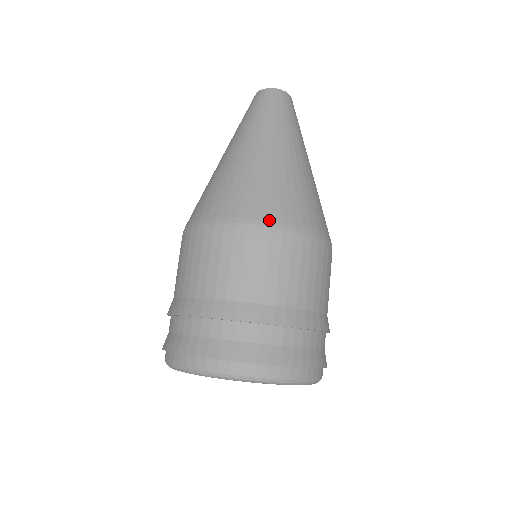
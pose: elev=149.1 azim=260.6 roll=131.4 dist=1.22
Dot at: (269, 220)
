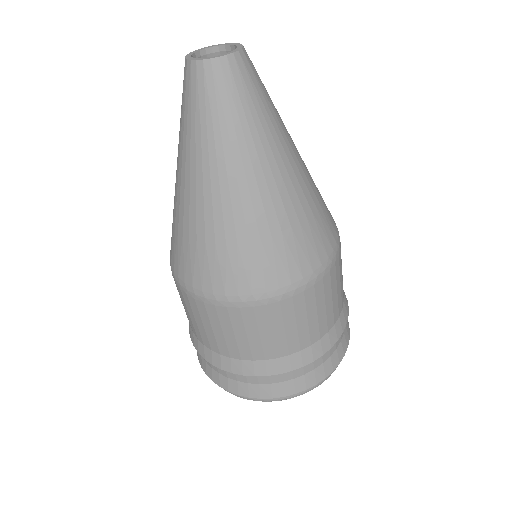
Dot at: (222, 295)
